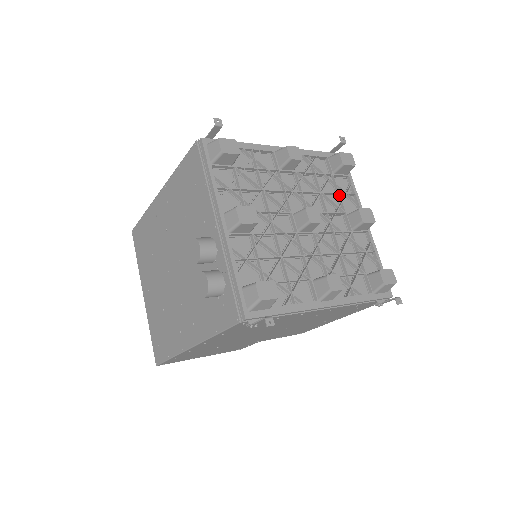
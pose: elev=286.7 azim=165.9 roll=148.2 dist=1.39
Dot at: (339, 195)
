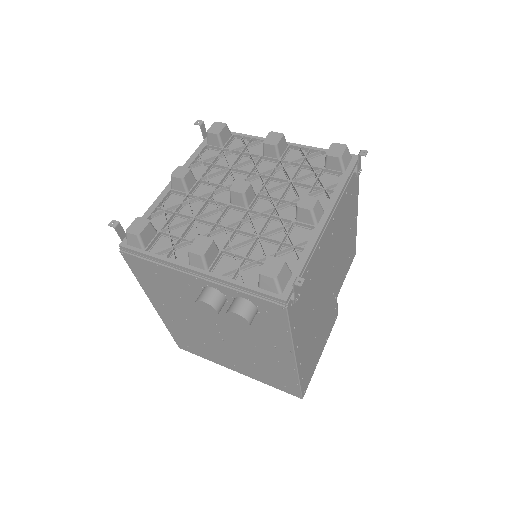
Dot at: (243, 153)
